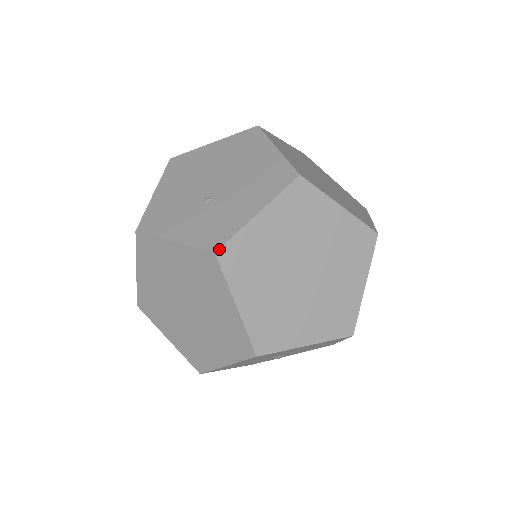
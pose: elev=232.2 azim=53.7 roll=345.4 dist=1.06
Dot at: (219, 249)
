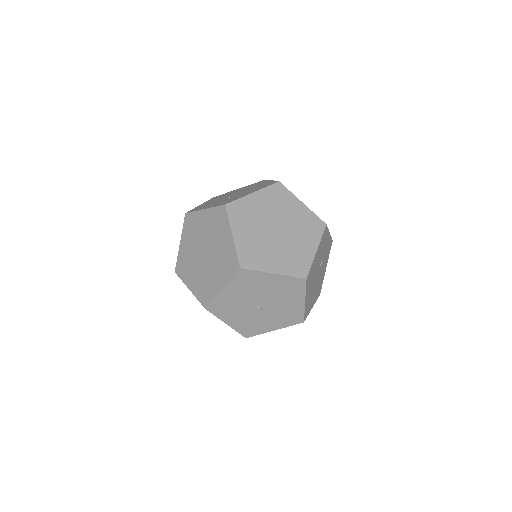
Dot at: (228, 203)
